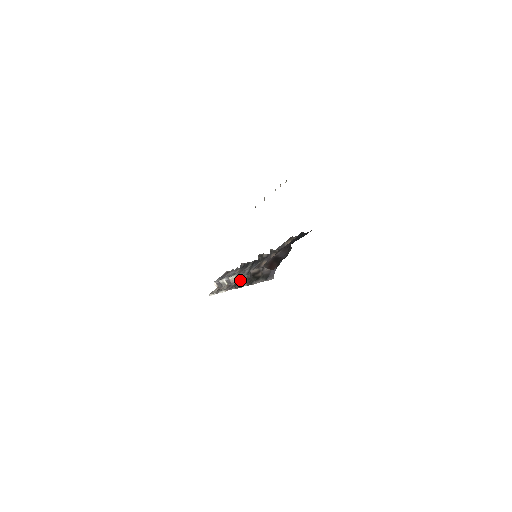
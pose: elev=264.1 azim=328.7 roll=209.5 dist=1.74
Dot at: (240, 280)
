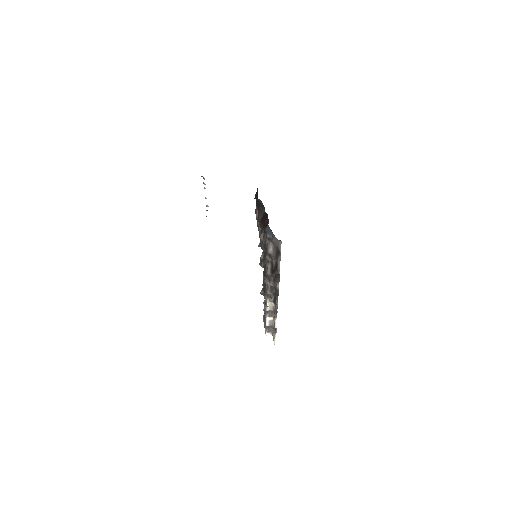
Dot at: (273, 294)
